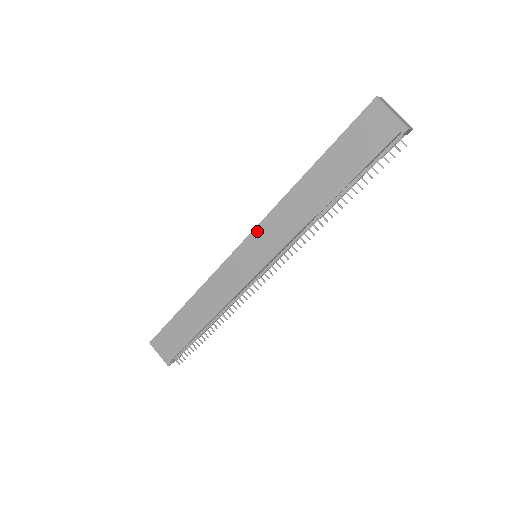
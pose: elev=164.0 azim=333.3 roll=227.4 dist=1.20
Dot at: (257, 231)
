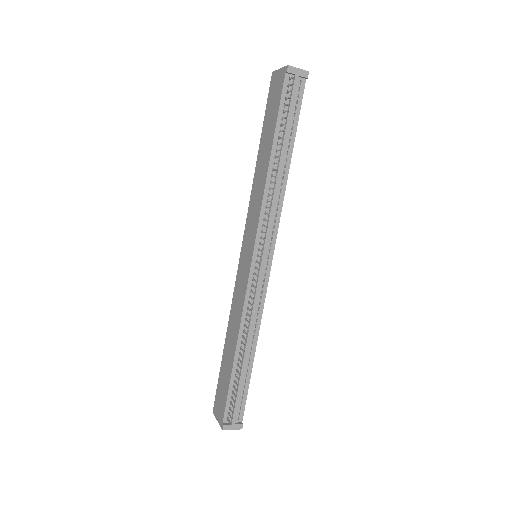
Dot at: (246, 228)
